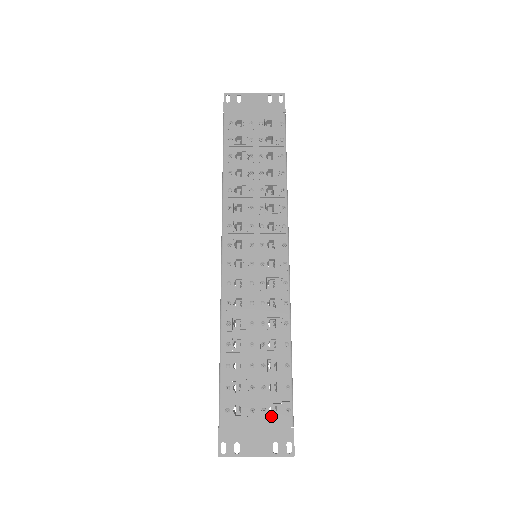
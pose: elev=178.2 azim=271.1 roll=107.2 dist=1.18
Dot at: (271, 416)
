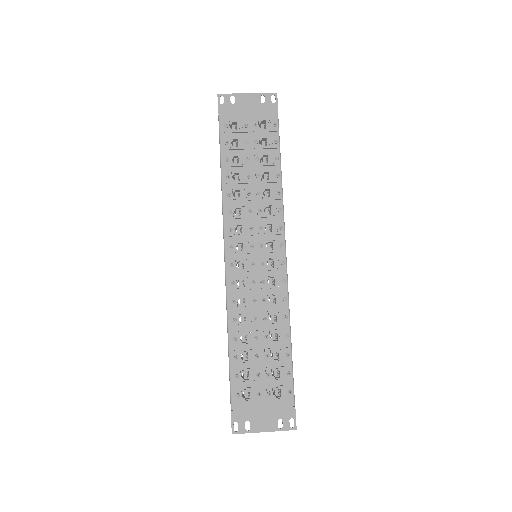
Dot at: (275, 398)
